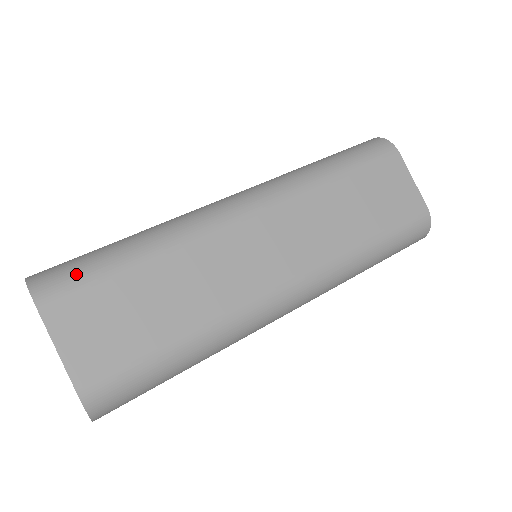
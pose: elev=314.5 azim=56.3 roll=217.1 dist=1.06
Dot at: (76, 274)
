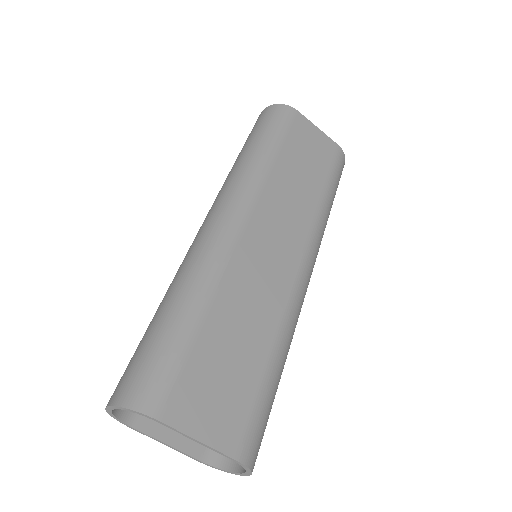
Dot at: (162, 367)
